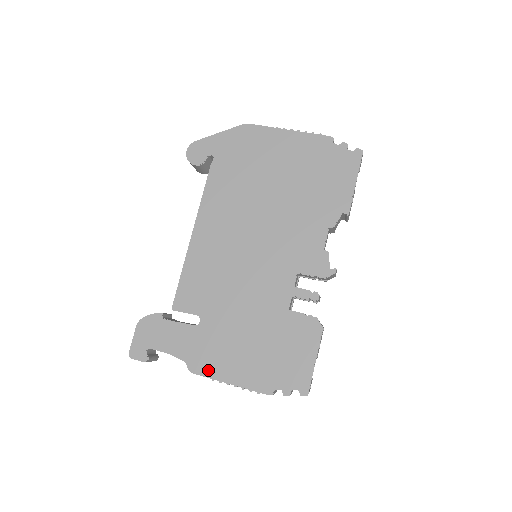
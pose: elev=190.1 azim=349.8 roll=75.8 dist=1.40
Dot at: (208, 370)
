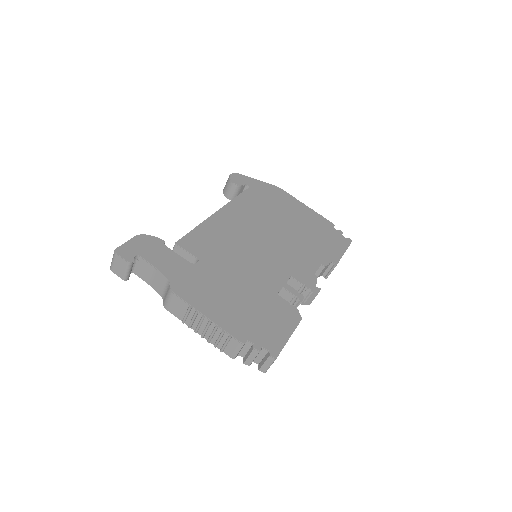
Dot at: (189, 297)
